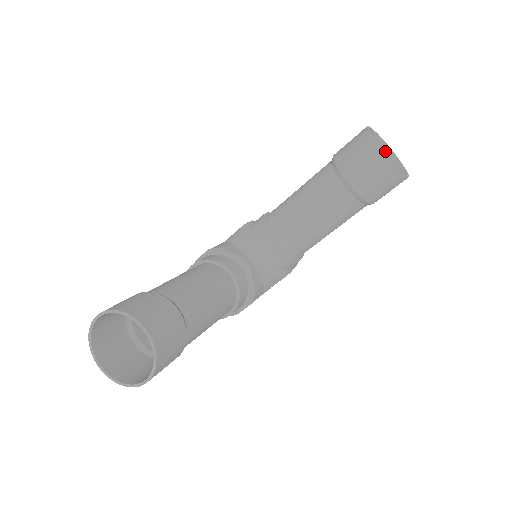
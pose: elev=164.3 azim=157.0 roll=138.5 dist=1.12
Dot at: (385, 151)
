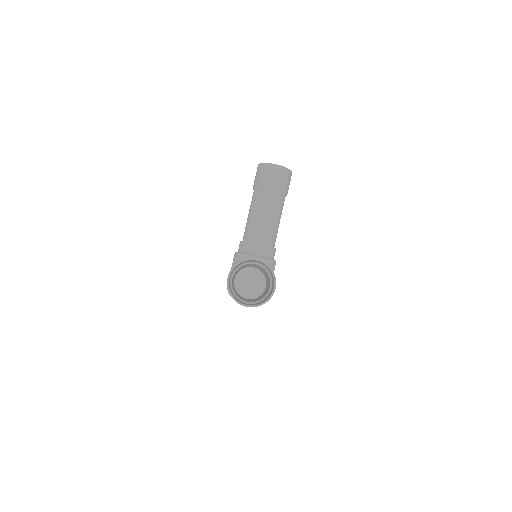
Dot at: occluded
